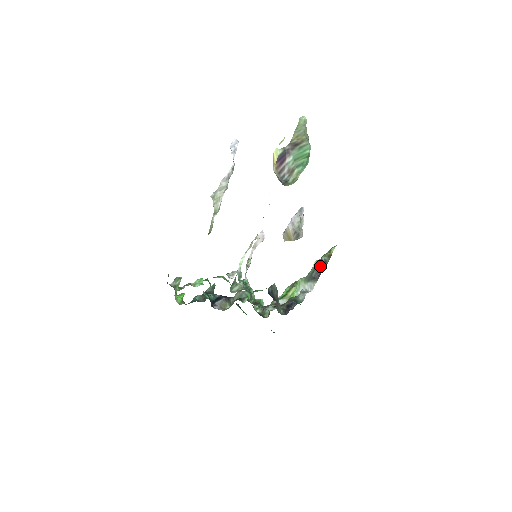
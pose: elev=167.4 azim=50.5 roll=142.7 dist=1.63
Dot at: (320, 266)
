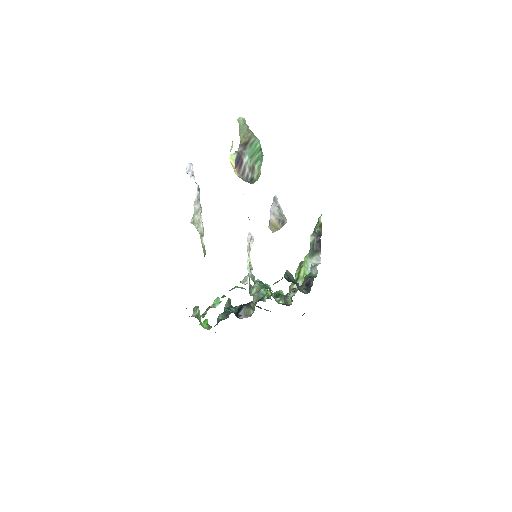
Dot at: (317, 238)
